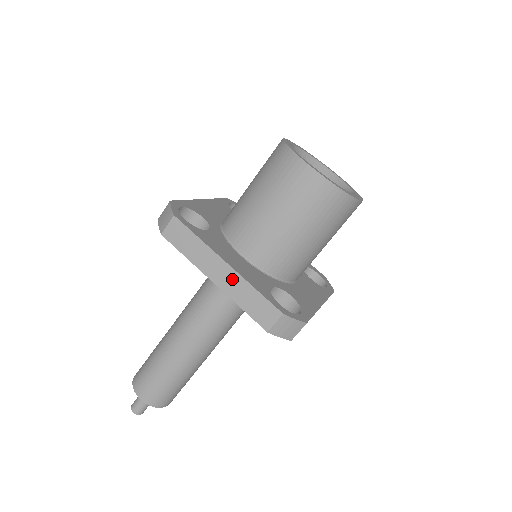
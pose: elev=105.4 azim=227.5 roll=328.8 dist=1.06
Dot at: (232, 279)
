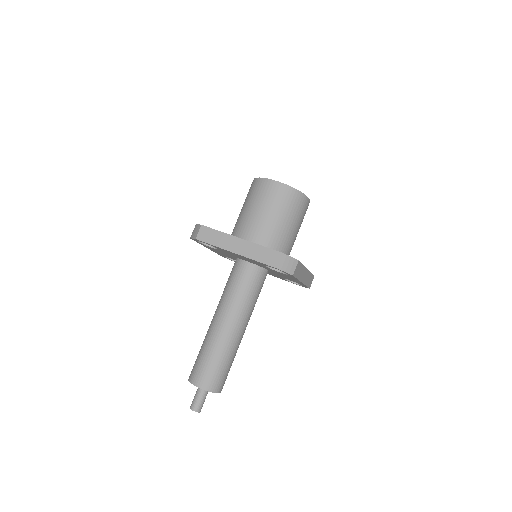
Dot at: (246, 246)
